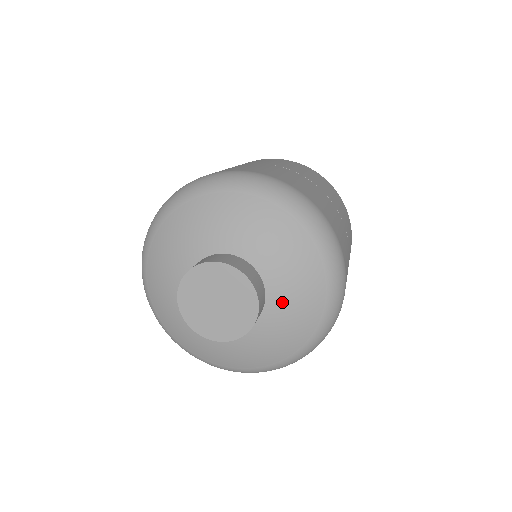
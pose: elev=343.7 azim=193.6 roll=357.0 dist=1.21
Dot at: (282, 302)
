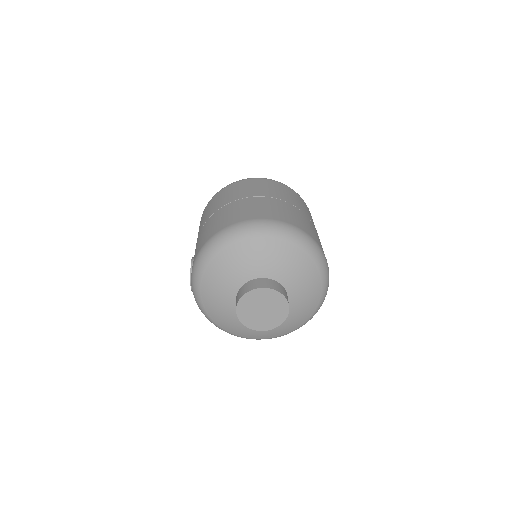
Dot at: (297, 300)
